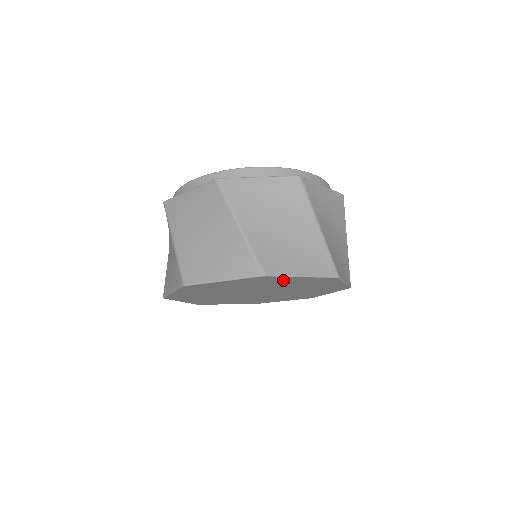
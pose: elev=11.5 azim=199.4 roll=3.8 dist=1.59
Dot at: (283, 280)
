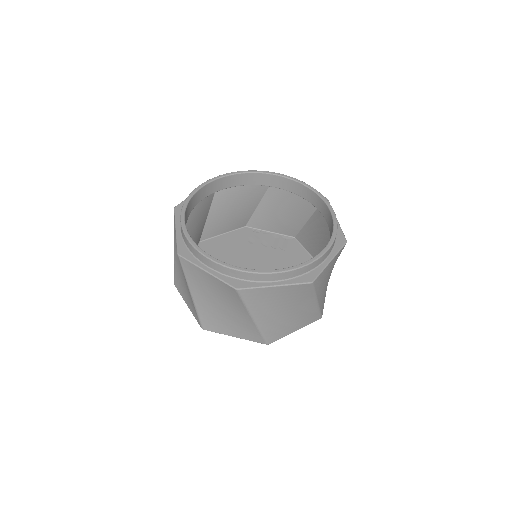
Dot at: occluded
